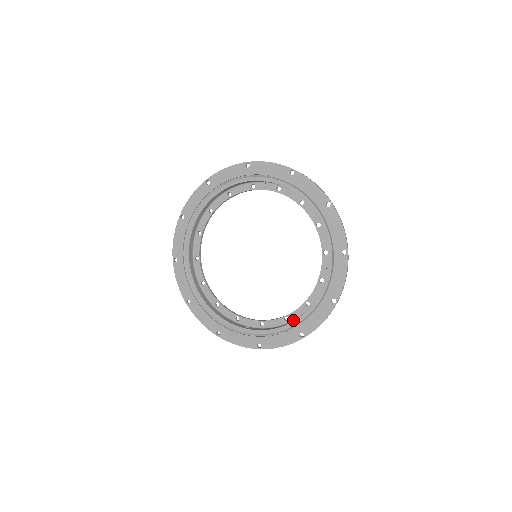
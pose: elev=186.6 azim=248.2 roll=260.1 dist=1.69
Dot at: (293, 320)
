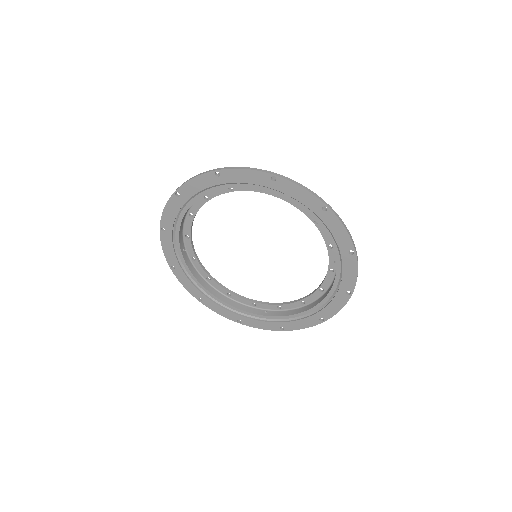
Dot at: (310, 303)
